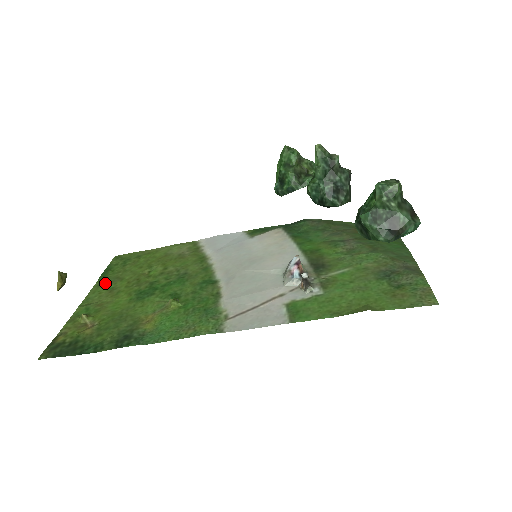
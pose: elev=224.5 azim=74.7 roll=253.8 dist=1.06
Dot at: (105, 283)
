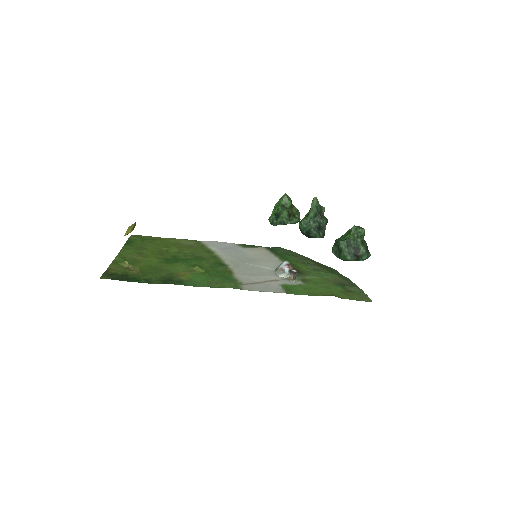
Dot at: (132, 248)
